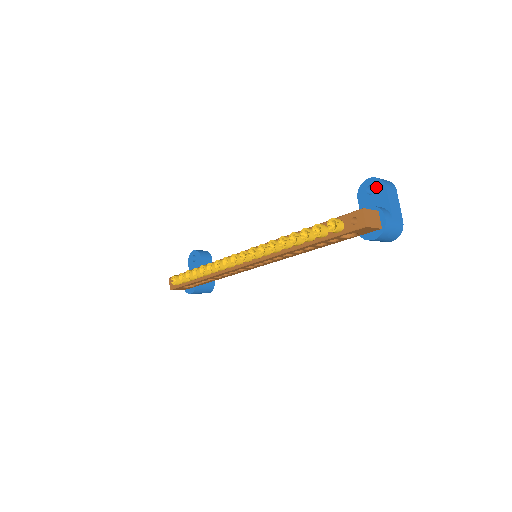
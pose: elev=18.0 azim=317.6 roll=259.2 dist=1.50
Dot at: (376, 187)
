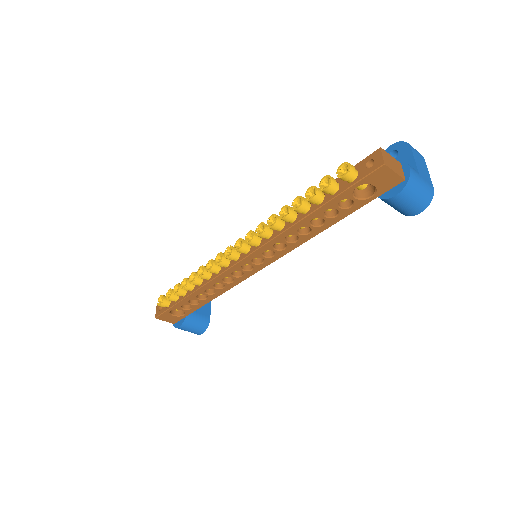
Dot at: (399, 150)
